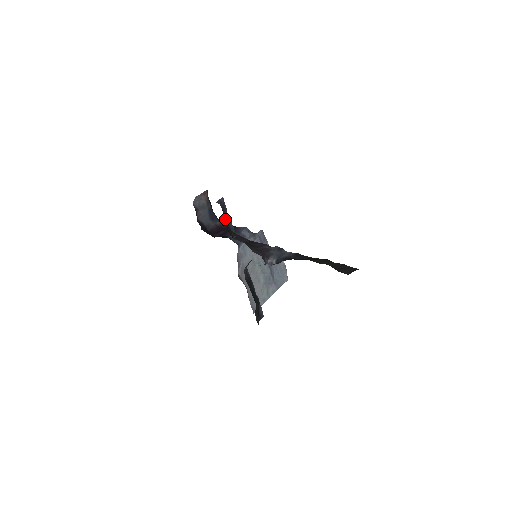
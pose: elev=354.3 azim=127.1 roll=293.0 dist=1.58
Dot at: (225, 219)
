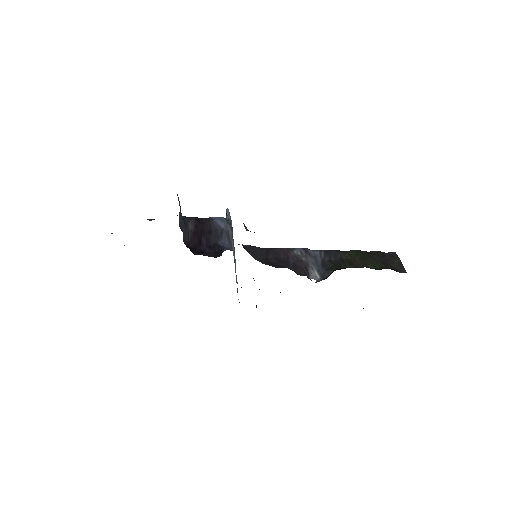
Dot at: occluded
